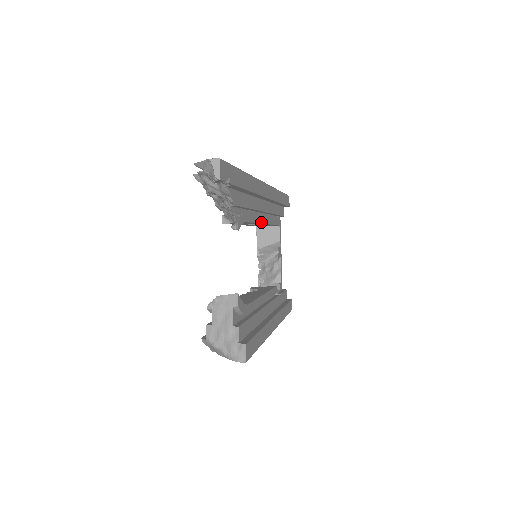
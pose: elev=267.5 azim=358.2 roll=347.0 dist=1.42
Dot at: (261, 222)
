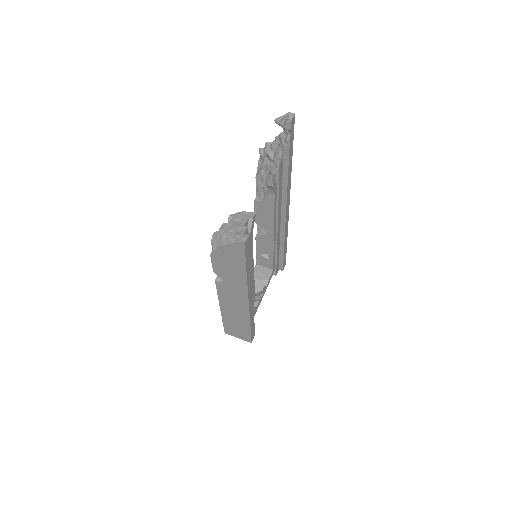
Dot at: (274, 227)
